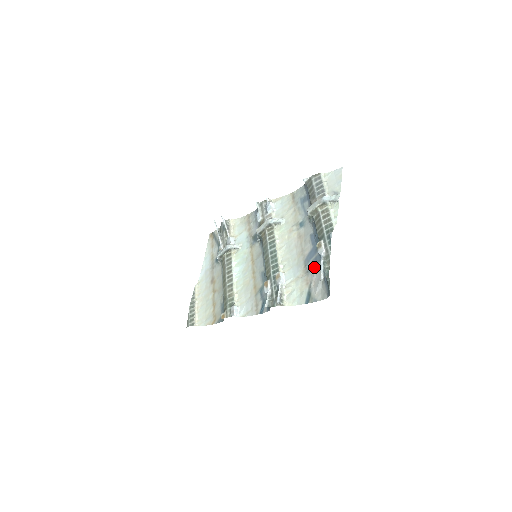
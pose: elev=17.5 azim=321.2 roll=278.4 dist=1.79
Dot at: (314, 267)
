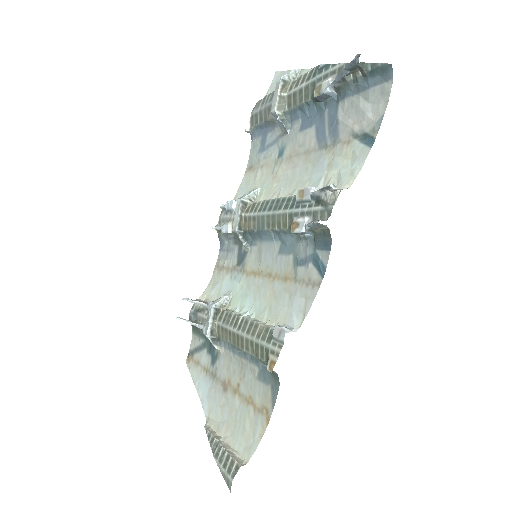
Dot at: (337, 122)
